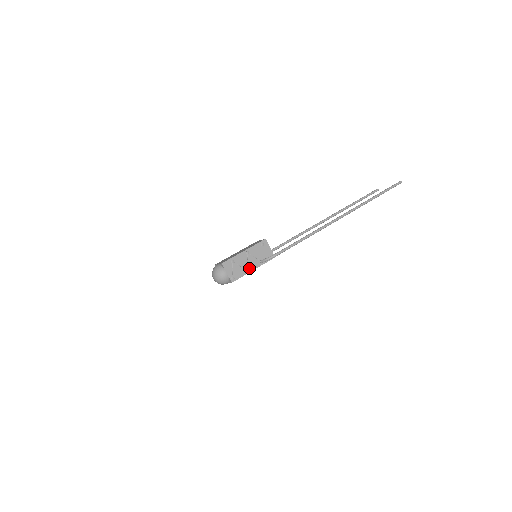
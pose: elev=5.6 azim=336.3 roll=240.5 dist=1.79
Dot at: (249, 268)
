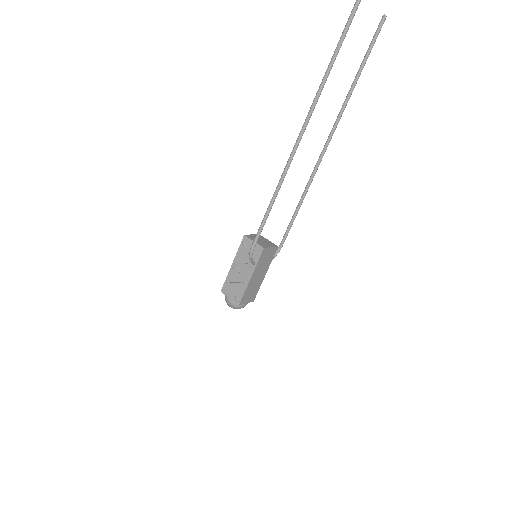
Dot at: (246, 279)
